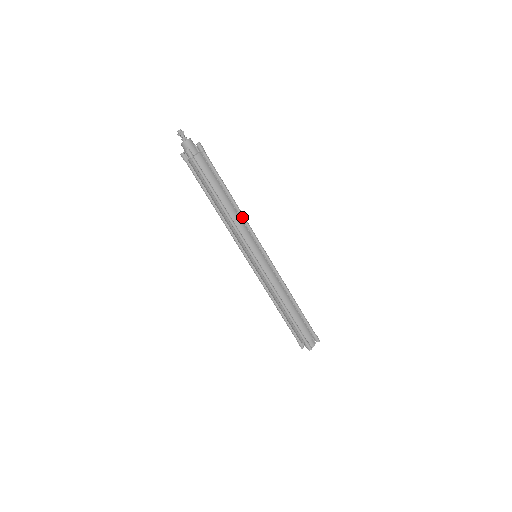
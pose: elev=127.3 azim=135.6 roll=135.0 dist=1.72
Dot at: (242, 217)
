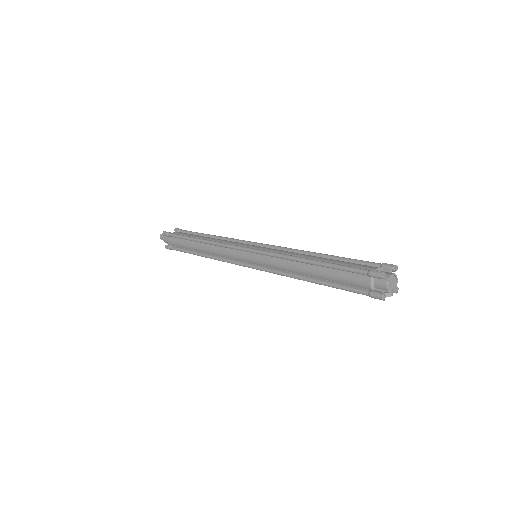
Dot at: (226, 239)
